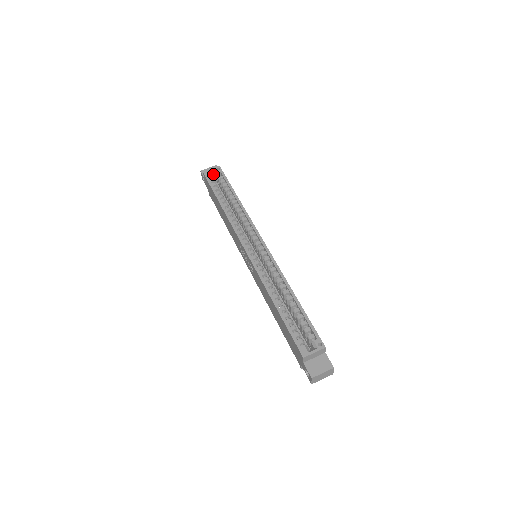
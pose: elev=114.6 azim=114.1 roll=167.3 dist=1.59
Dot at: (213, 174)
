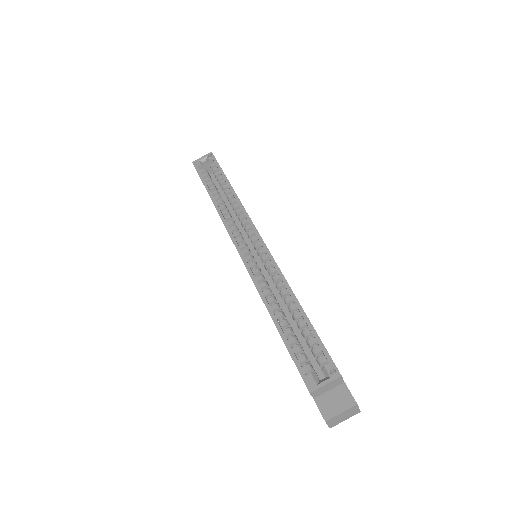
Dot at: (205, 163)
